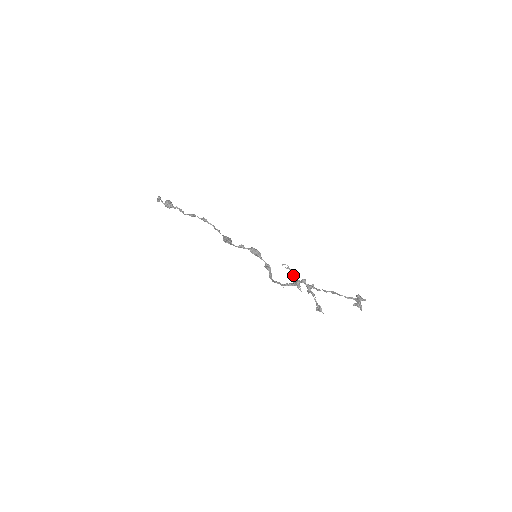
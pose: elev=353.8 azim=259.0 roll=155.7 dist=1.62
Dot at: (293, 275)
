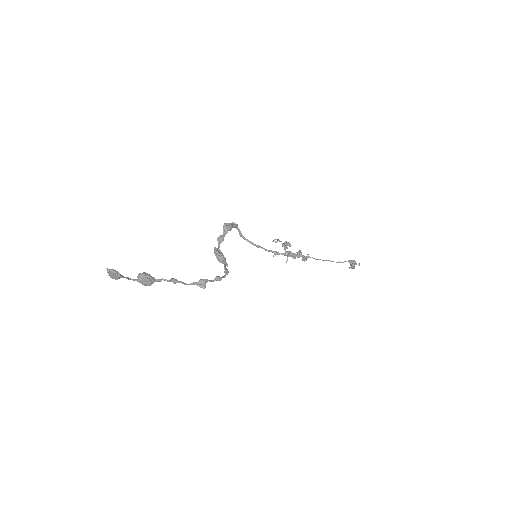
Dot at: (286, 248)
